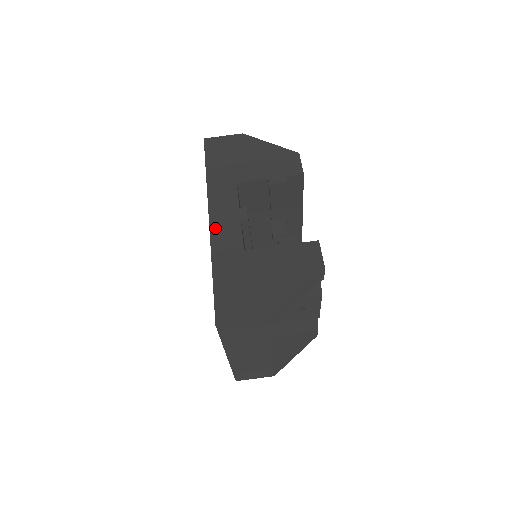
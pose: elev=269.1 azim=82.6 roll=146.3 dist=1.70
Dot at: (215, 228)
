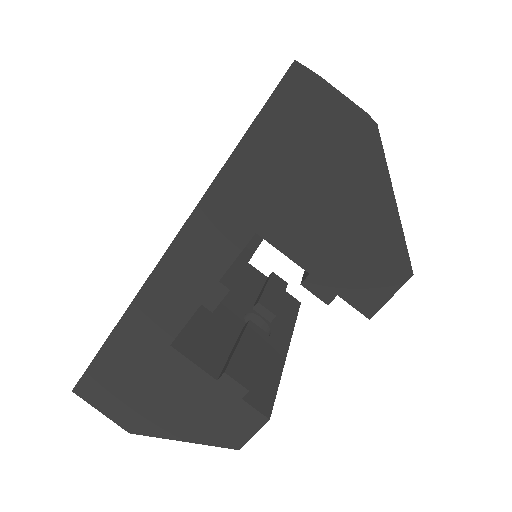
Dot at: (159, 280)
